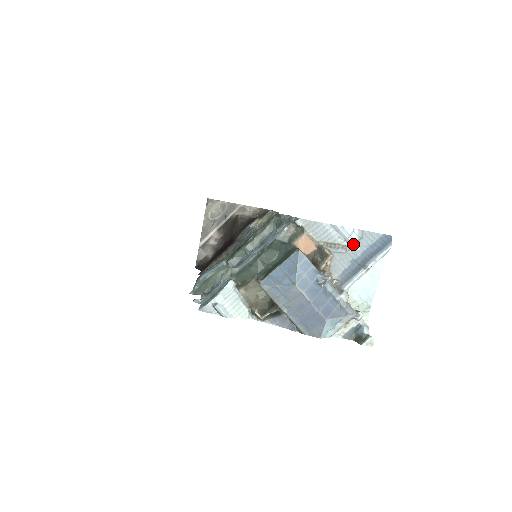
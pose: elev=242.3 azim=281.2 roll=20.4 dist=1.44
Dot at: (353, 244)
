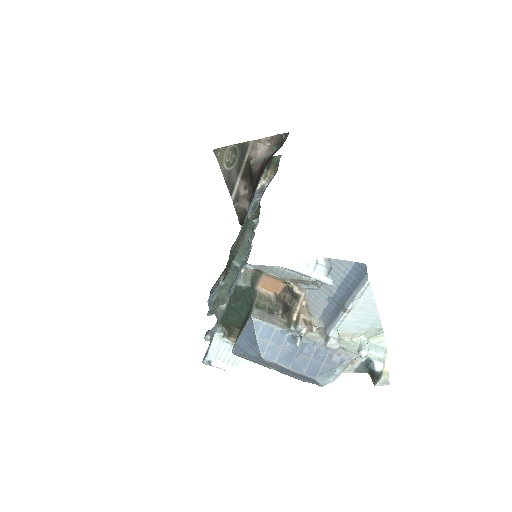
Dot at: (321, 281)
